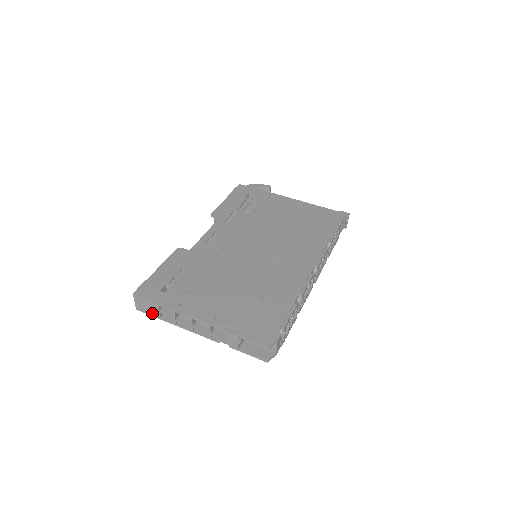
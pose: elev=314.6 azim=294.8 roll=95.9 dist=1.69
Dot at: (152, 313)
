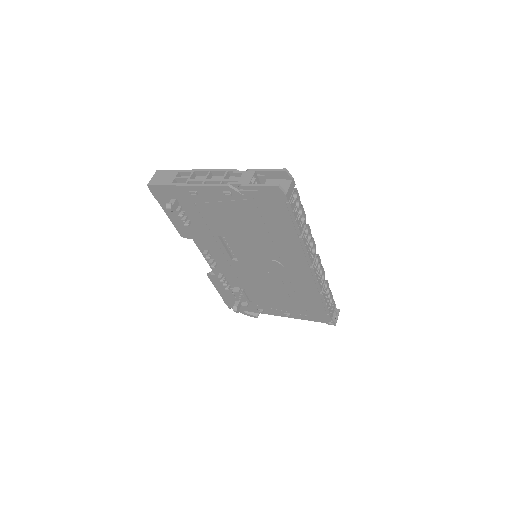
Dot at: (165, 182)
